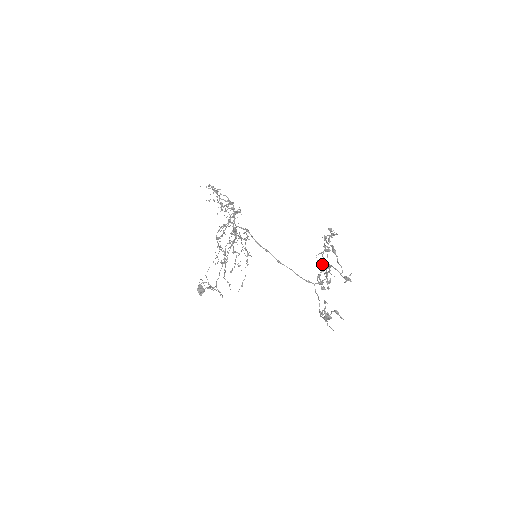
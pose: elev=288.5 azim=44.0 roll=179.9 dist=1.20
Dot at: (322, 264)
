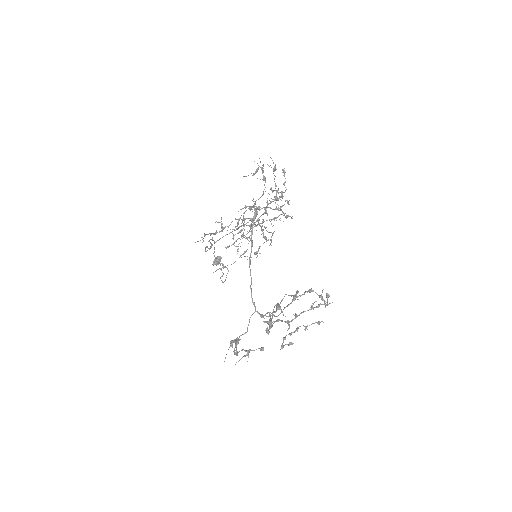
Dot at: (294, 318)
